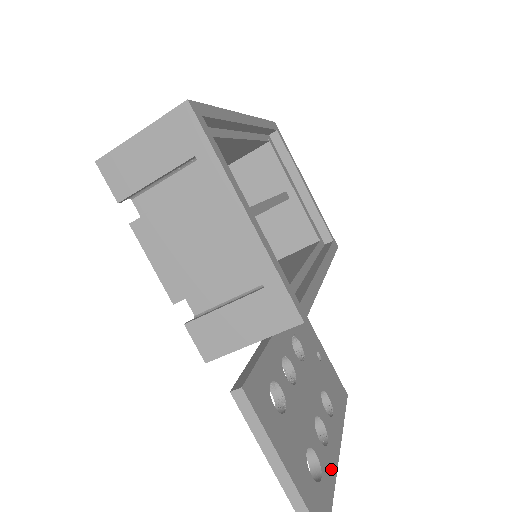
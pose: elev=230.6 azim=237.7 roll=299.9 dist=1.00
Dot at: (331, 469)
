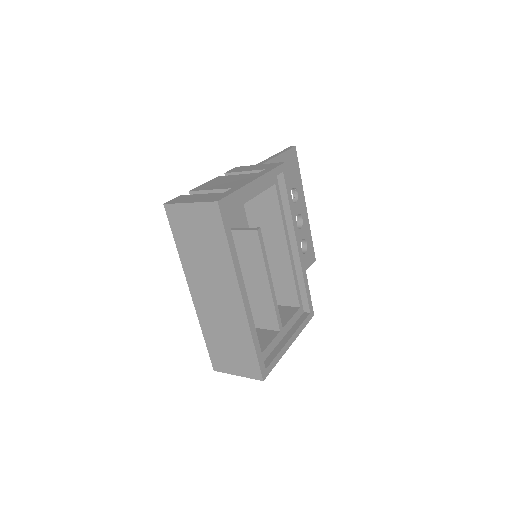
Dot at: (307, 227)
